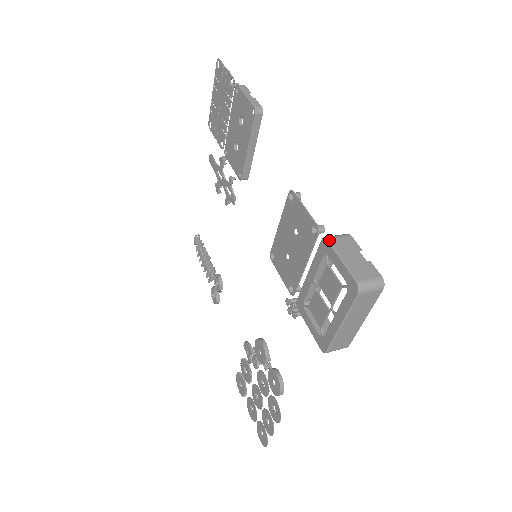
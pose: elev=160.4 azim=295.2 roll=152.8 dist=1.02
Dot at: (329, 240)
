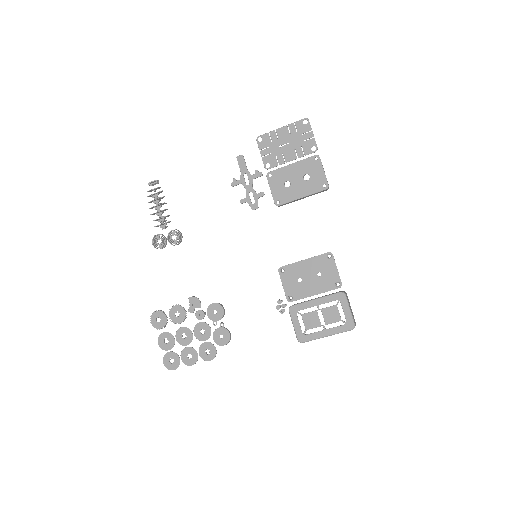
Dot at: (346, 296)
